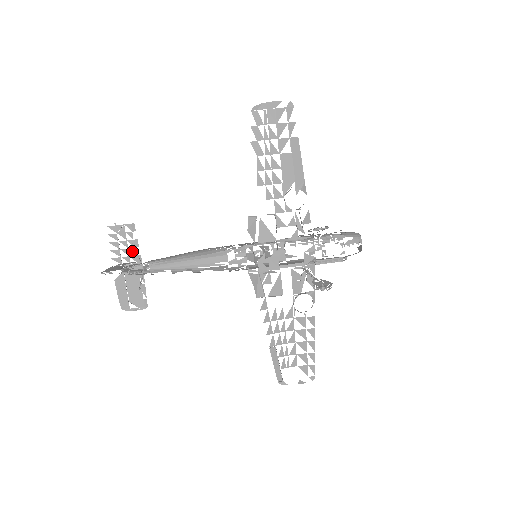
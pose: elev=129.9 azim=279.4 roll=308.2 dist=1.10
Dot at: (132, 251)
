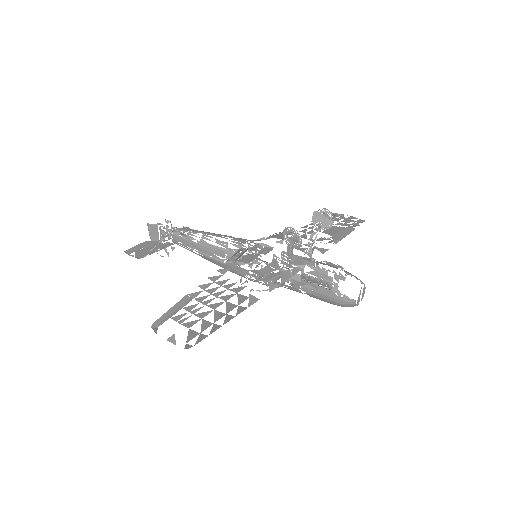
Dot at: occluded
